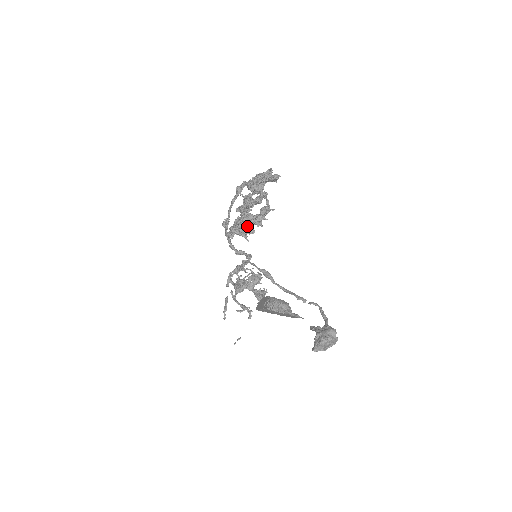
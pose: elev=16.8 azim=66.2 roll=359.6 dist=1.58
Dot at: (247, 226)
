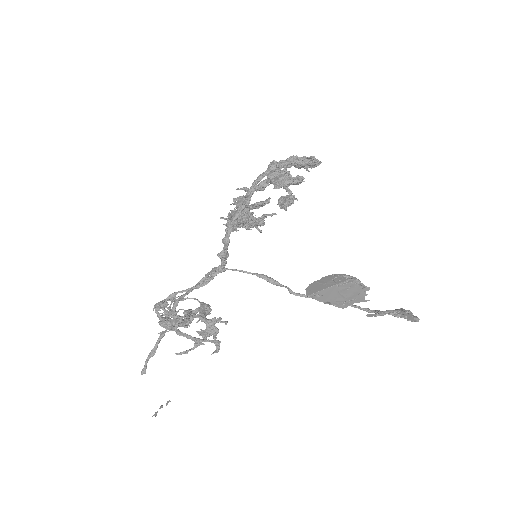
Dot at: occluded
